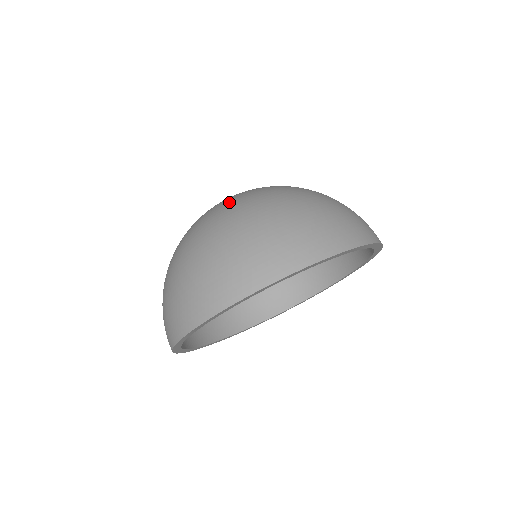
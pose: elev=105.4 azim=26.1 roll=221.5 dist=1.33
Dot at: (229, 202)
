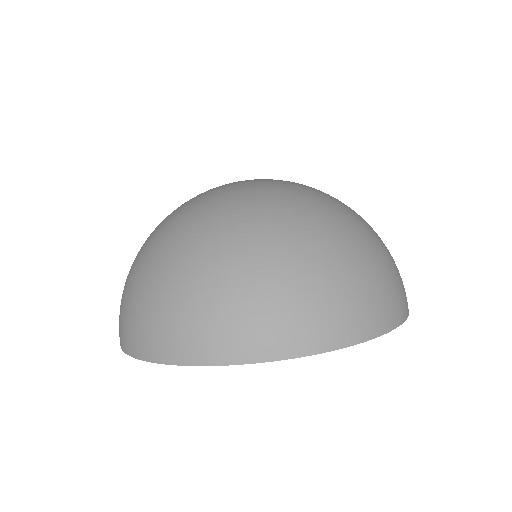
Dot at: (288, 201)
